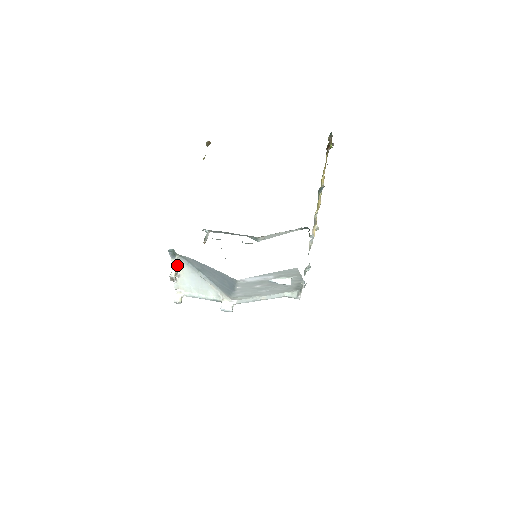
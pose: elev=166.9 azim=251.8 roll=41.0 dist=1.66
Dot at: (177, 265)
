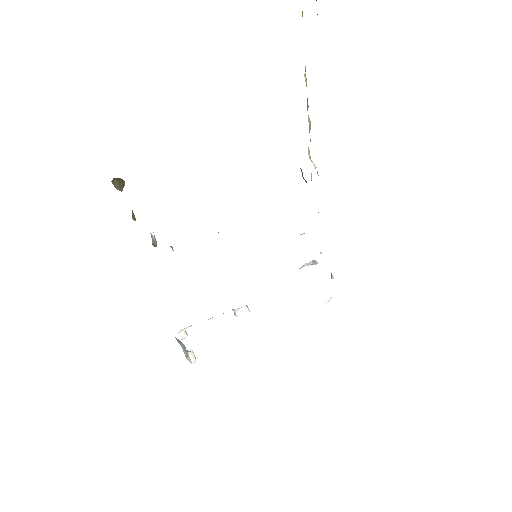
Dot at: (192, 351)
